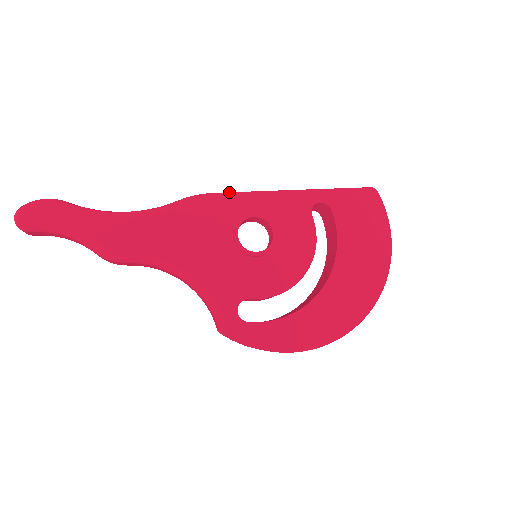
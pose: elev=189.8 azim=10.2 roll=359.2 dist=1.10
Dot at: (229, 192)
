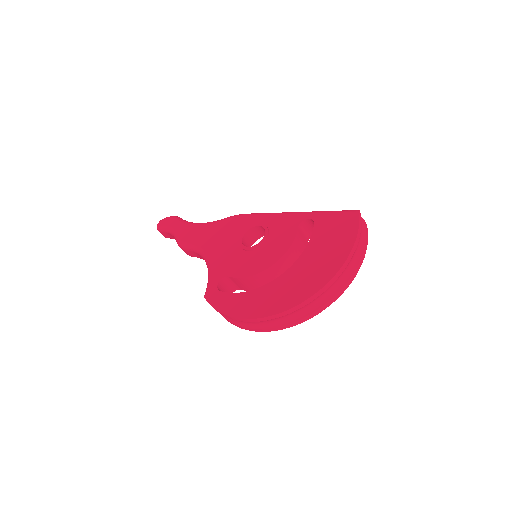
Dot at: (256, 213)
